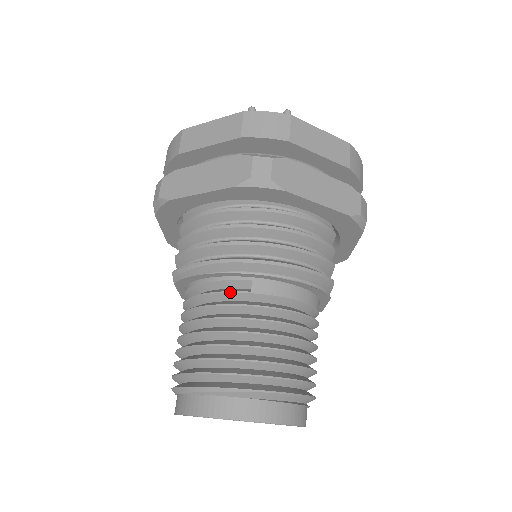
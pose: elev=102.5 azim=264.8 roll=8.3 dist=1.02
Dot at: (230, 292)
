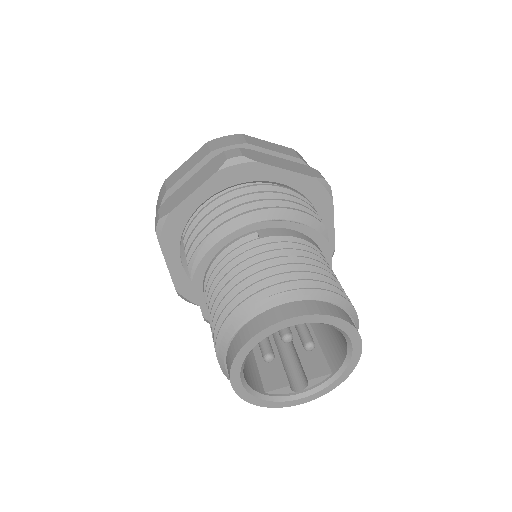
Dot at: (242, 245)
